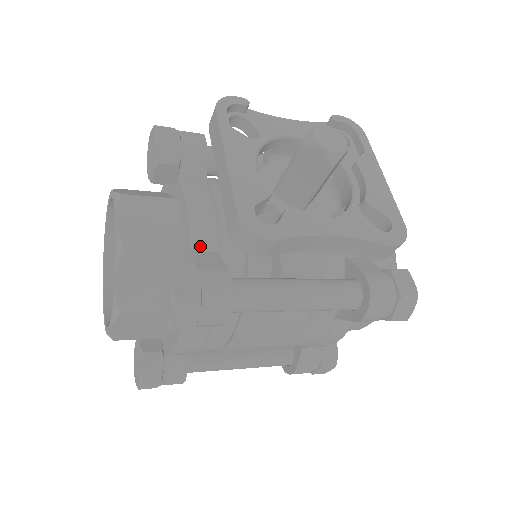
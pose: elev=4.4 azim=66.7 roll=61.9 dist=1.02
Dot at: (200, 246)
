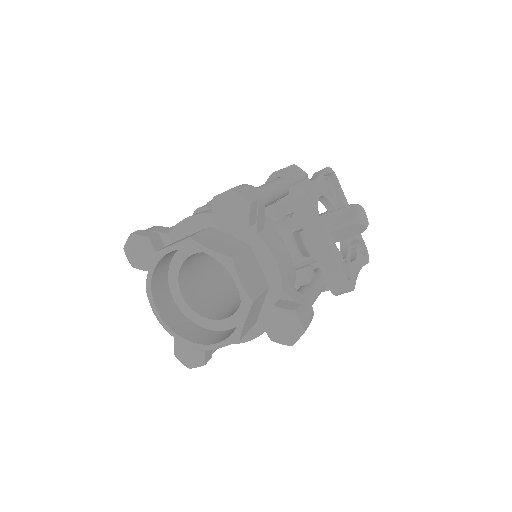
Dot at: (284, 284)
